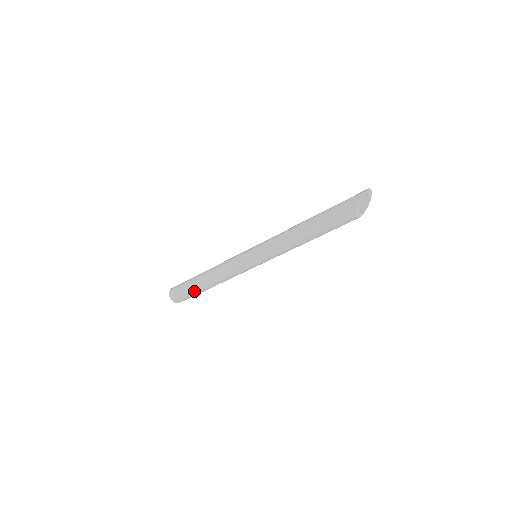
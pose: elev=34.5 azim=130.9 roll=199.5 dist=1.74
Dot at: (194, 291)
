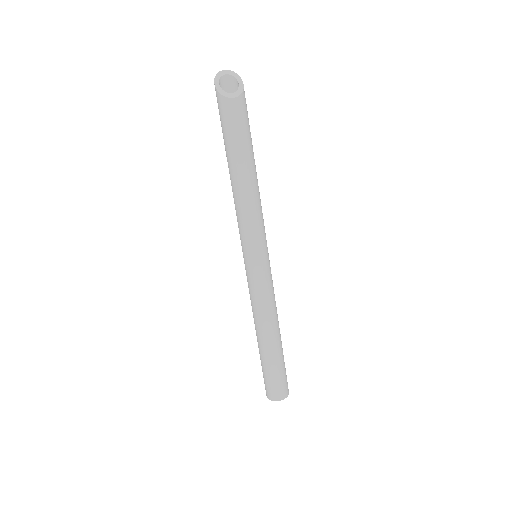
Dot at: (267, 363)
